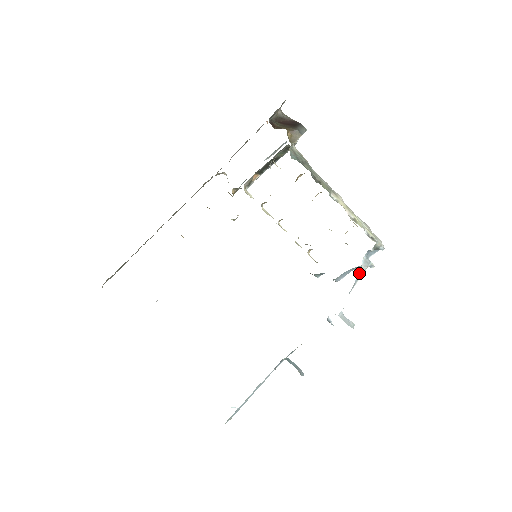
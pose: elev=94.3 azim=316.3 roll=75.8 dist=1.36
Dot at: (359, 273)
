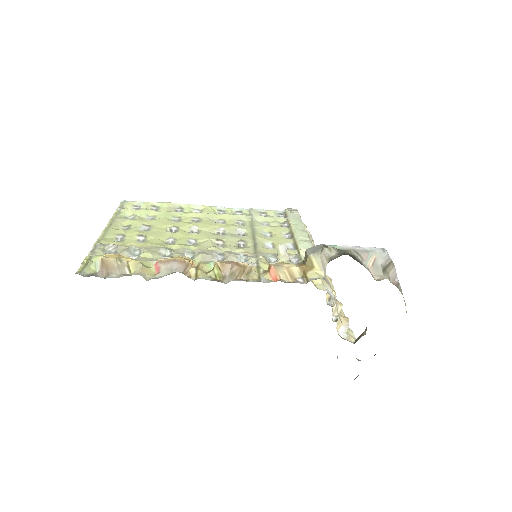
Dot at: occluded
